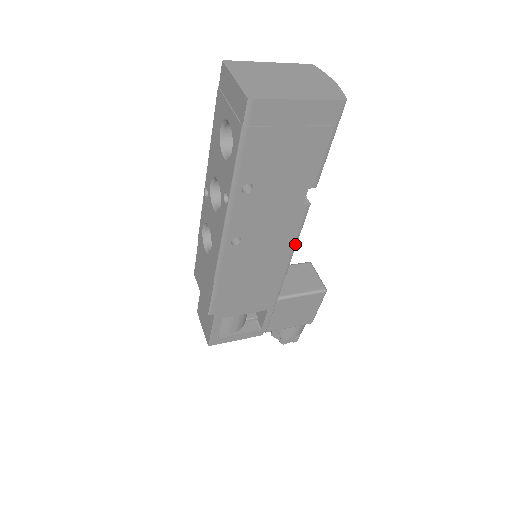
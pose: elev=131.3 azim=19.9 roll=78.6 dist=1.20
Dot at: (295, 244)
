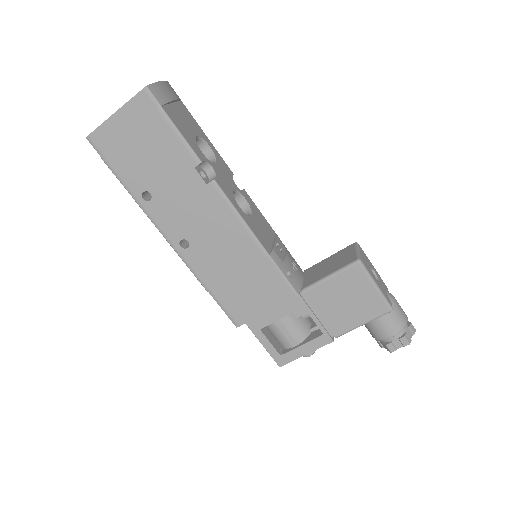
Dot at: (243, 223)
